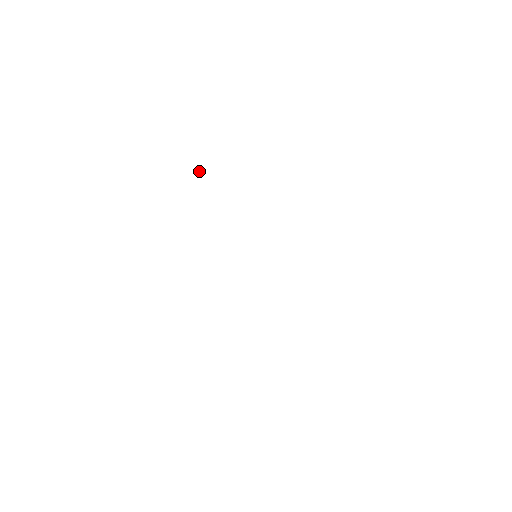
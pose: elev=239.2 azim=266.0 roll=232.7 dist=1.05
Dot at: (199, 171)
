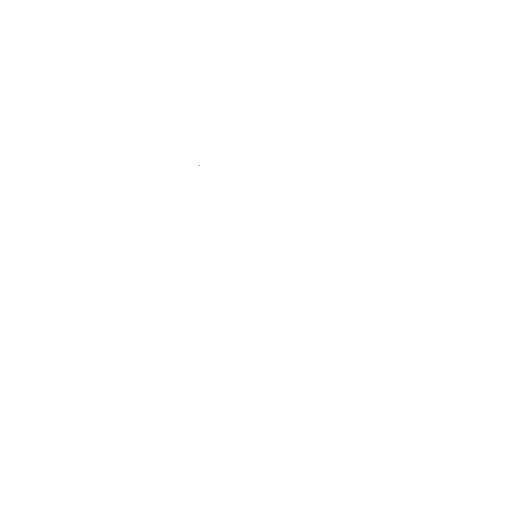
Dot at: occluded
